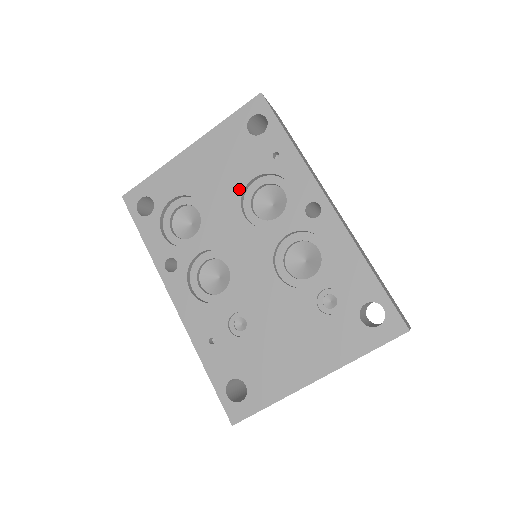
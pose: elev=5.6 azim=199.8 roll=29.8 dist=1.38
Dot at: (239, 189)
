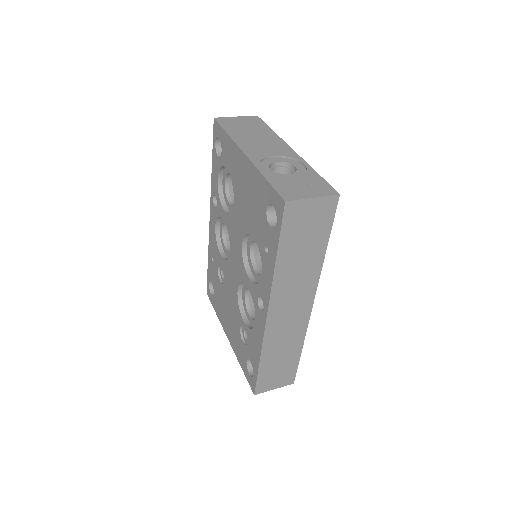
Dot at: (247, 229)
